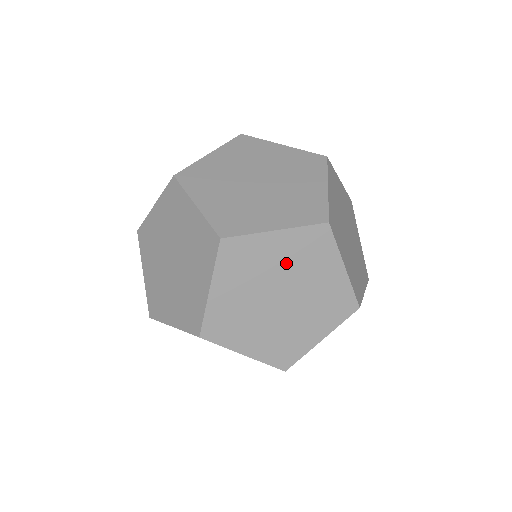
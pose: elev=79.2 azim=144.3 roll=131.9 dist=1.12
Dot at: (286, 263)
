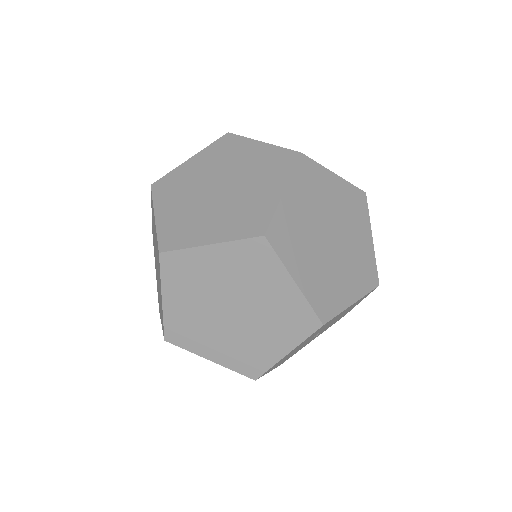
Dot at: (229, 276)
